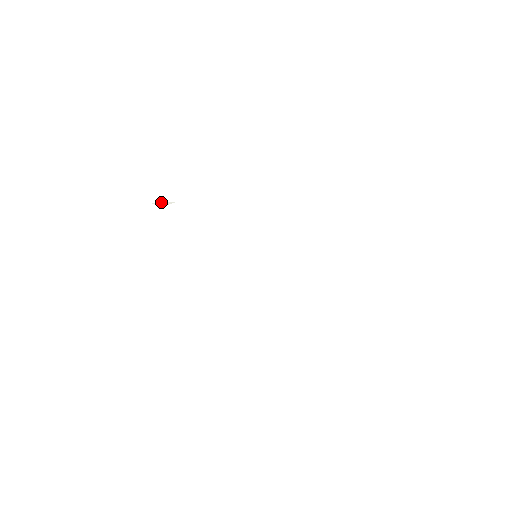
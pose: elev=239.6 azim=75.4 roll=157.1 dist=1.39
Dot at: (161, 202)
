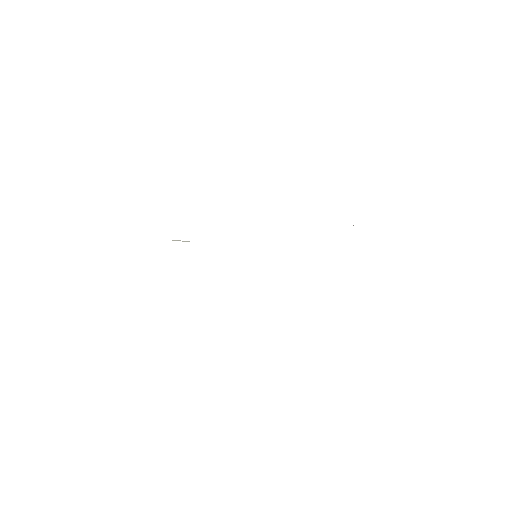
Dot at: occluded
